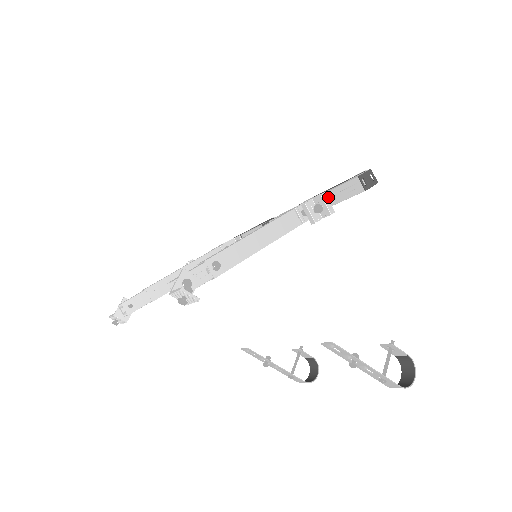
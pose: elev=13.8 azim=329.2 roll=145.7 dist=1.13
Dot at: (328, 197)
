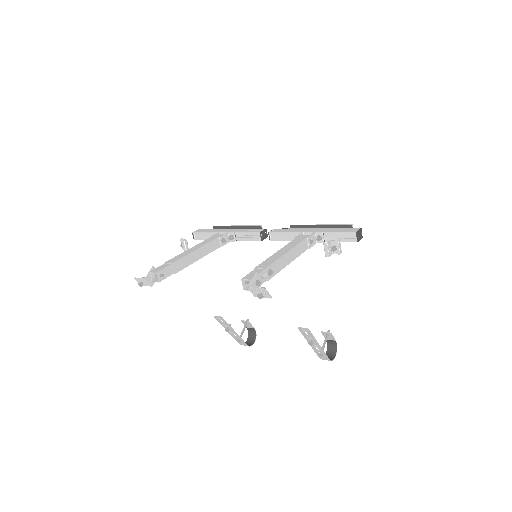
Dot at: (326, 235)
